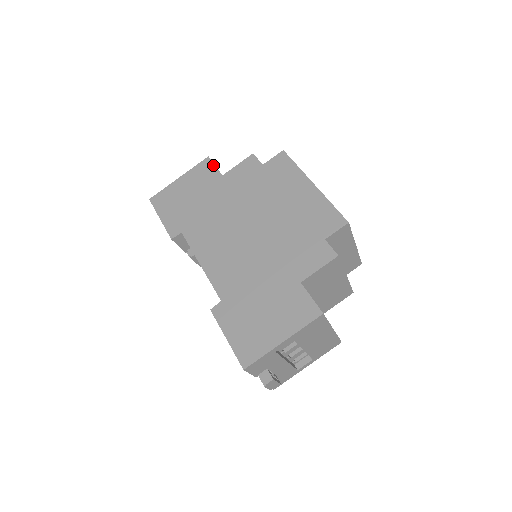
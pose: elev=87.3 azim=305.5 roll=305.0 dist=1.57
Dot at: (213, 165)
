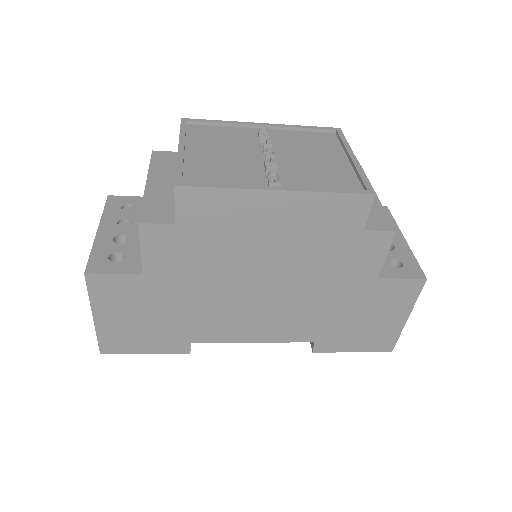
Dot at: (110, 276)
